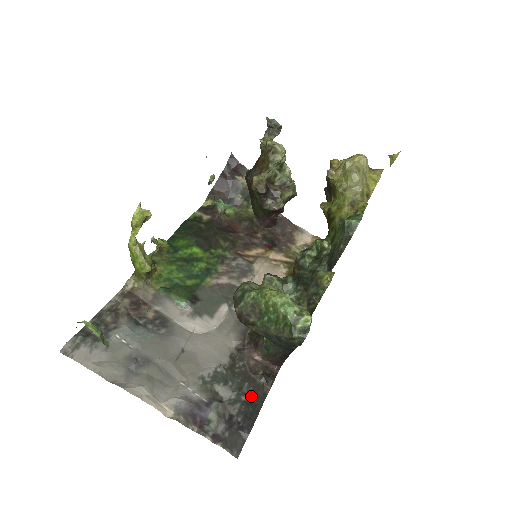
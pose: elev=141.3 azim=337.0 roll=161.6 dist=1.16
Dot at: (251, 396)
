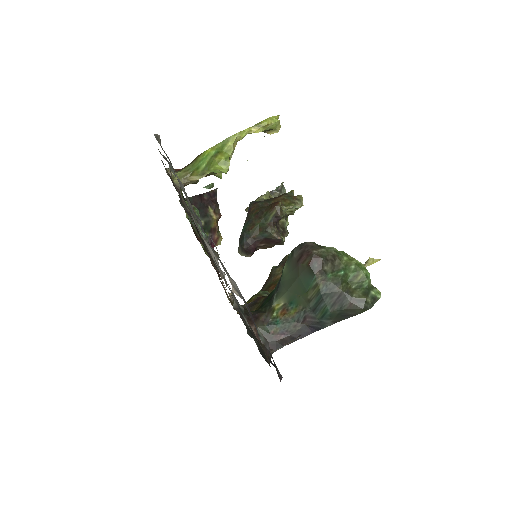
Dot at: (261, 354)
